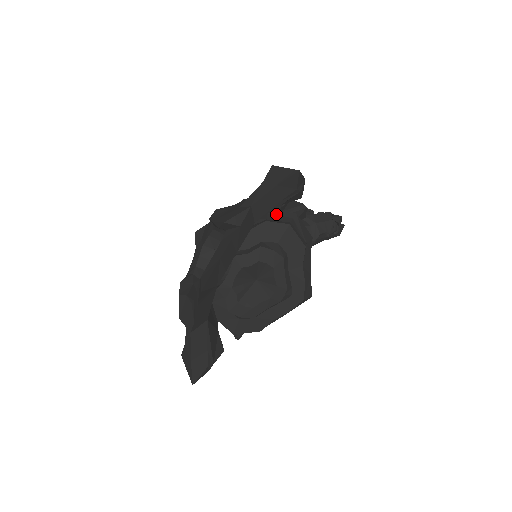
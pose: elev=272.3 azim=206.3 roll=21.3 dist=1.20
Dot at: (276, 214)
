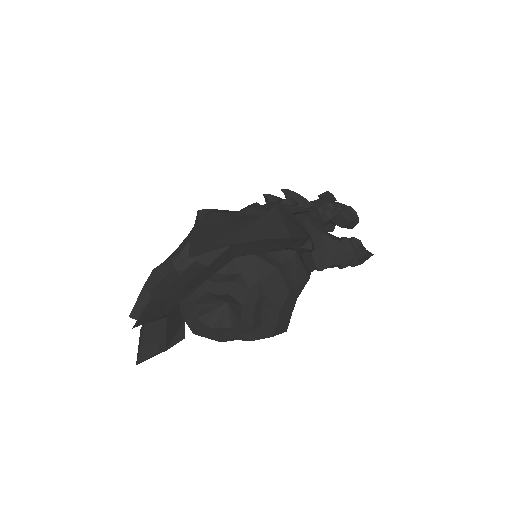
Dot at: occluded
